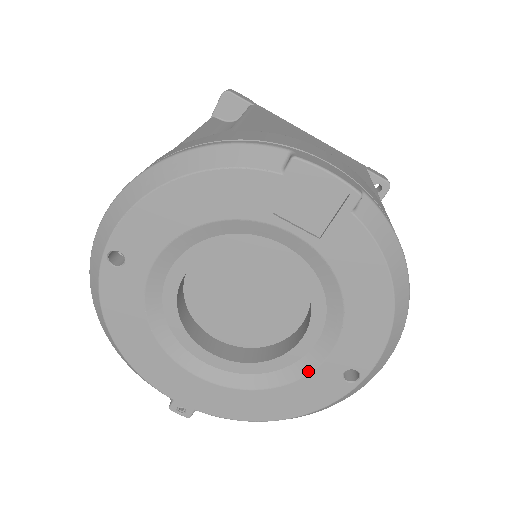
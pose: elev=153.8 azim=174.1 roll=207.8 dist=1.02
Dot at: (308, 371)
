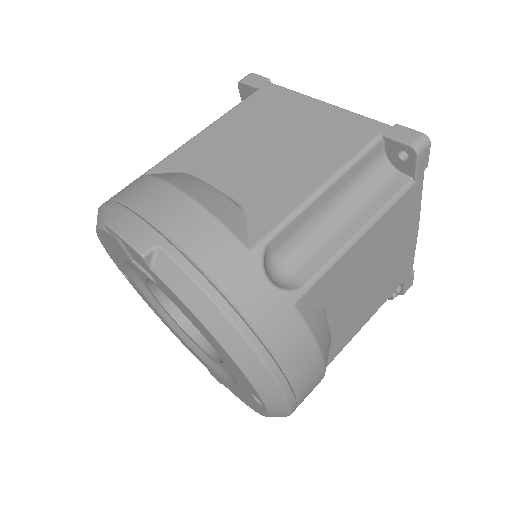
Dot at: occluded
